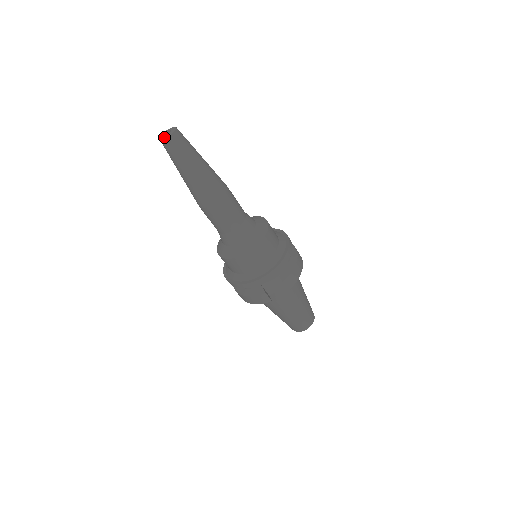
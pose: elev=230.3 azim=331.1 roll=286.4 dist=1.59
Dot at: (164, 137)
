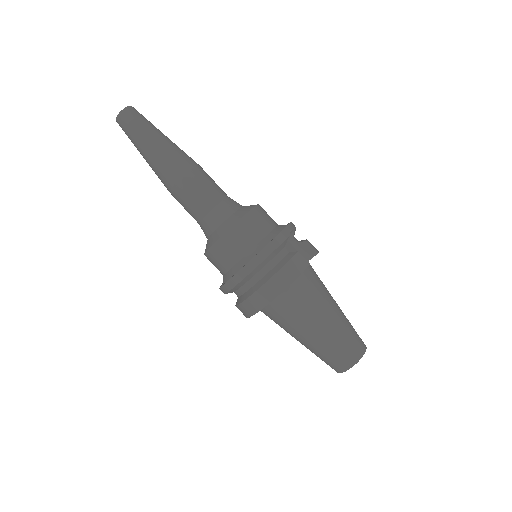
Dot at: (124, 109)
